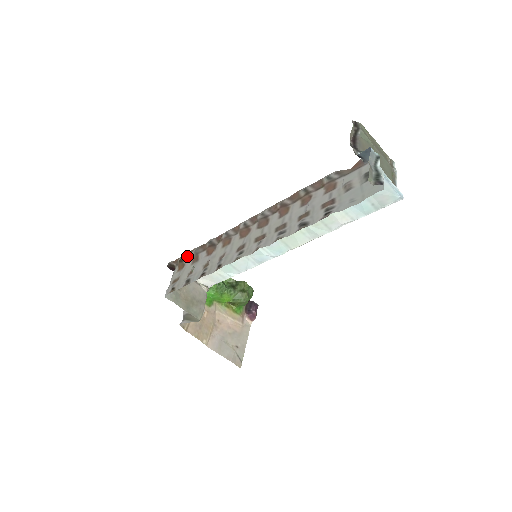
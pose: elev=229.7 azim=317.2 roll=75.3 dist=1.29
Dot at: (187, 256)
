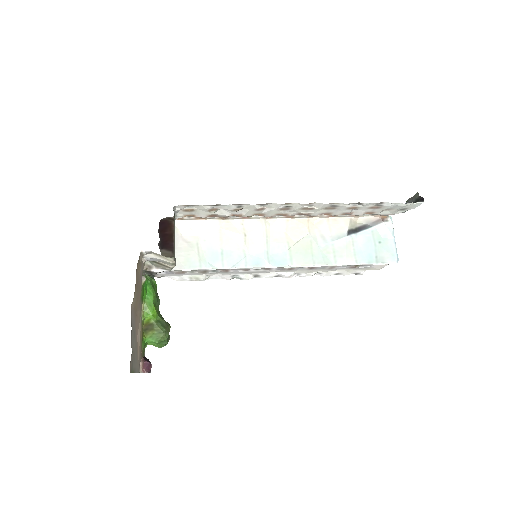
Dot at: (198, 217)
